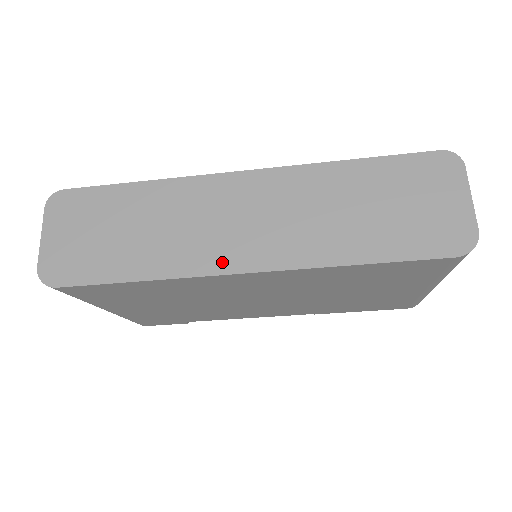
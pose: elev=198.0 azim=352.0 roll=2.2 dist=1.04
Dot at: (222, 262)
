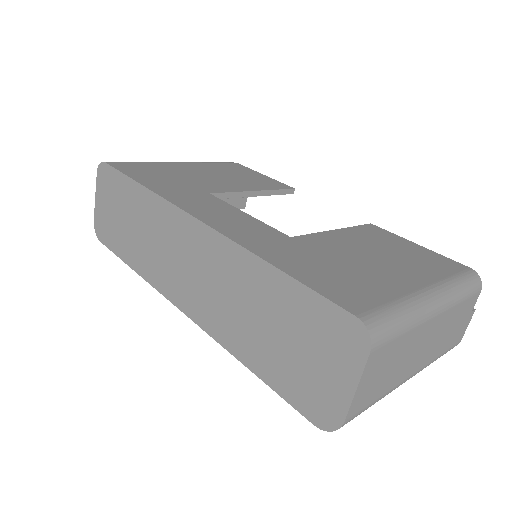
Dot at: (172, 292)
